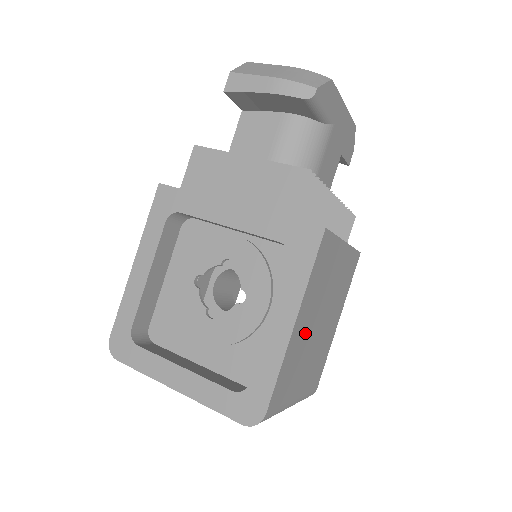
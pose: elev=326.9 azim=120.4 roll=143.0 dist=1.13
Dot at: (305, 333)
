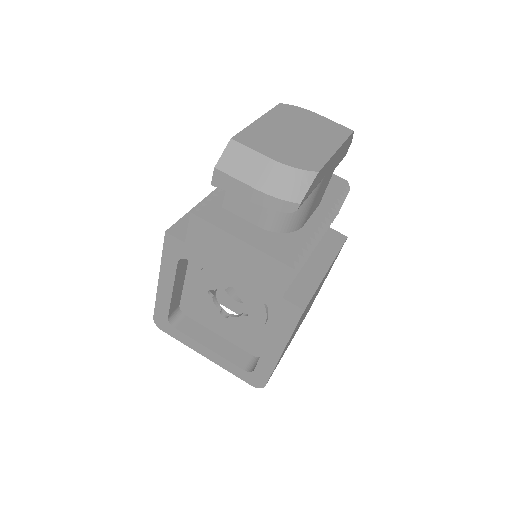
Dot at: (292, 336)
